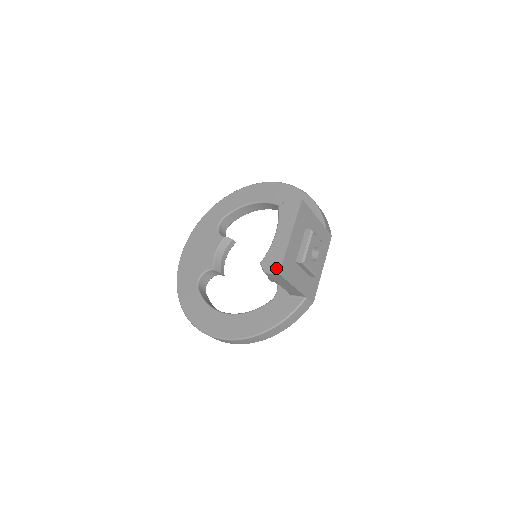
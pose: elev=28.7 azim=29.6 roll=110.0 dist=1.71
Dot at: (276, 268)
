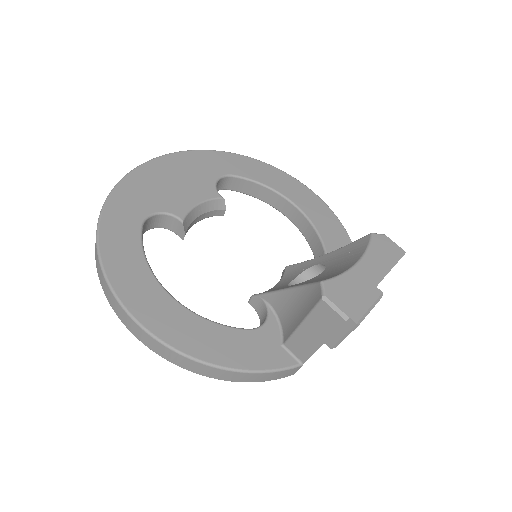
Dot at: (346, 307)
